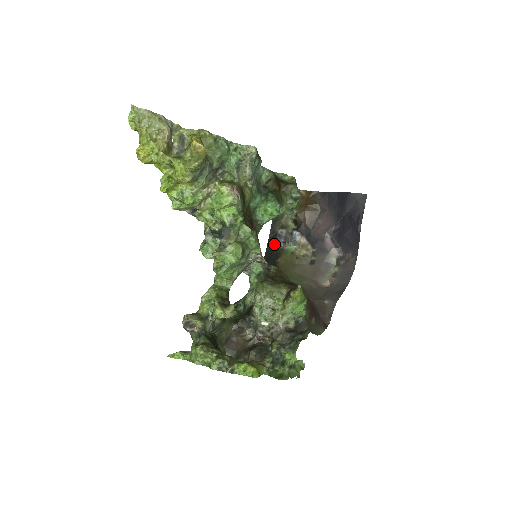
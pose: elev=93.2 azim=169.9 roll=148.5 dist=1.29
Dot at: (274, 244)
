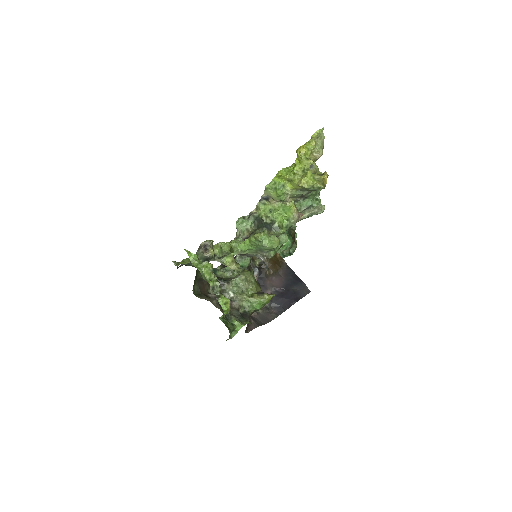
Dot at: occluded
